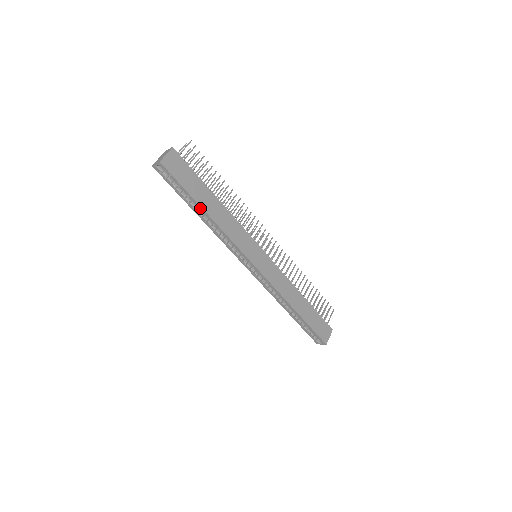
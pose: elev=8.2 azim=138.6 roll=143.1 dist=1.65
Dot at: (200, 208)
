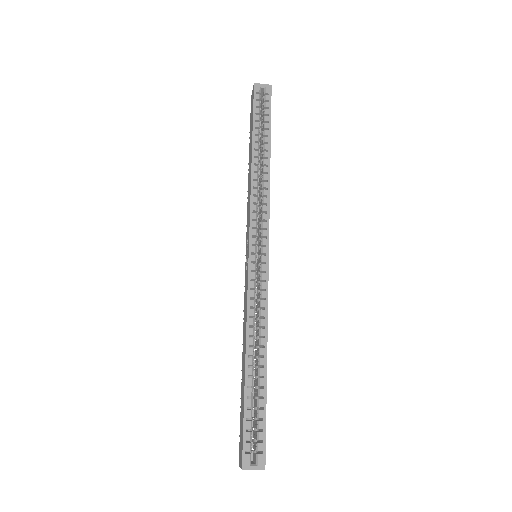
Dot at: (268, 147)
